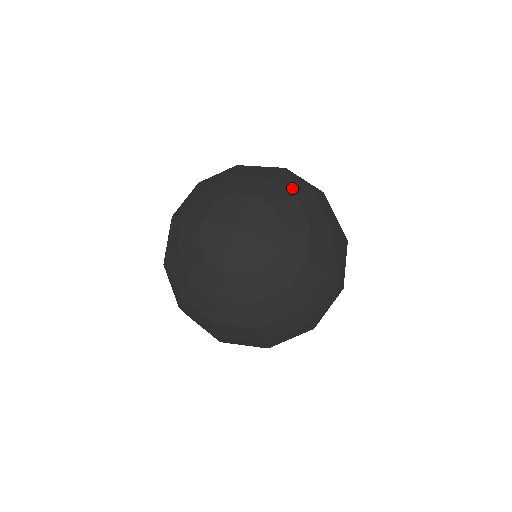
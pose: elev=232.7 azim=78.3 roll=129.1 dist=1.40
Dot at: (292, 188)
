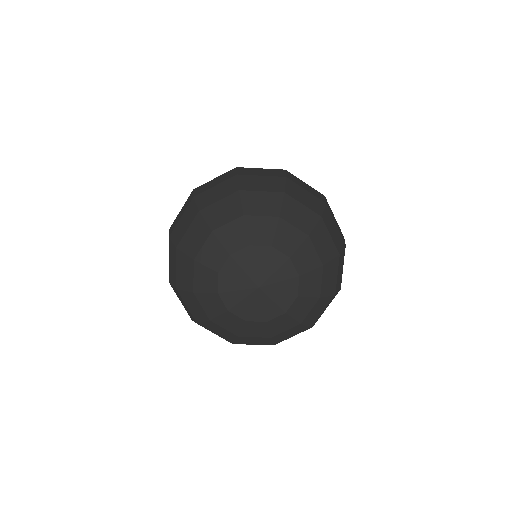
Dot at: (303, 225)
